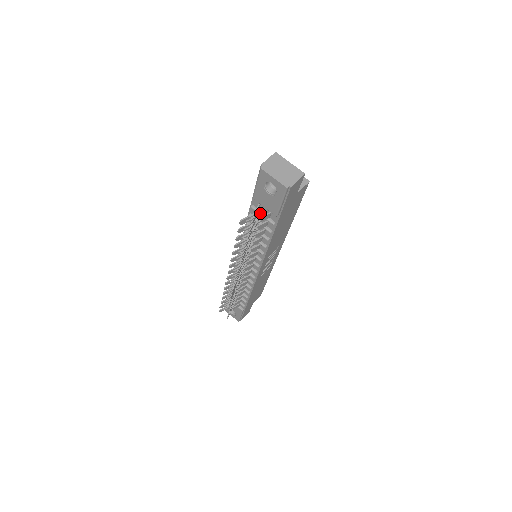
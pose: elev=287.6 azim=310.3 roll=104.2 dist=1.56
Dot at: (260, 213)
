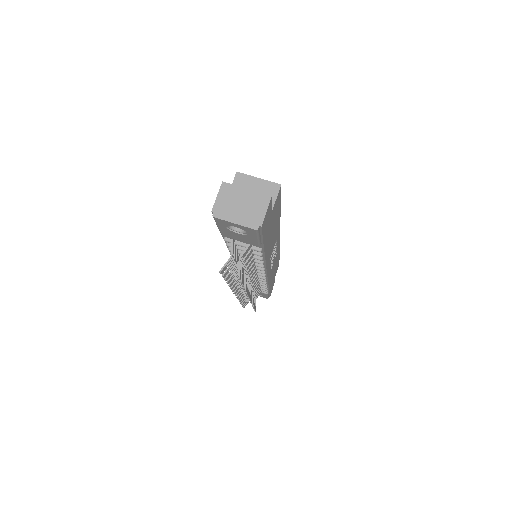
Dot at: (238, 244)
